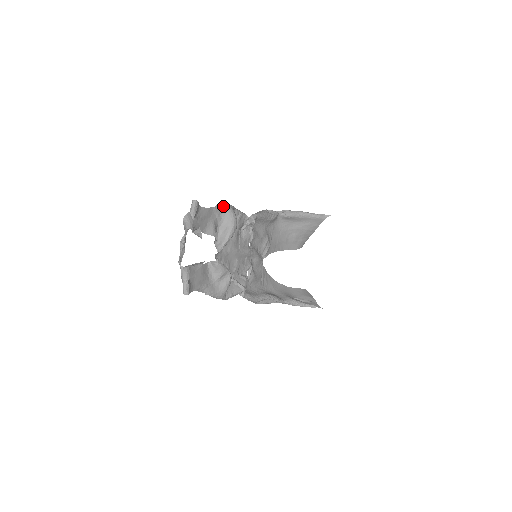
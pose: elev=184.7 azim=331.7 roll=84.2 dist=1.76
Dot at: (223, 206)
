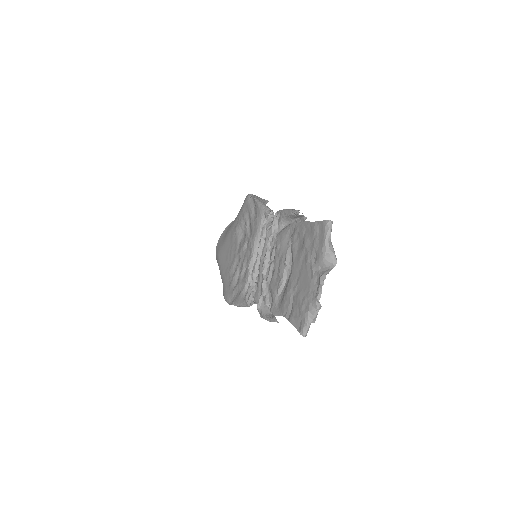
Dot at: (303, 215)
